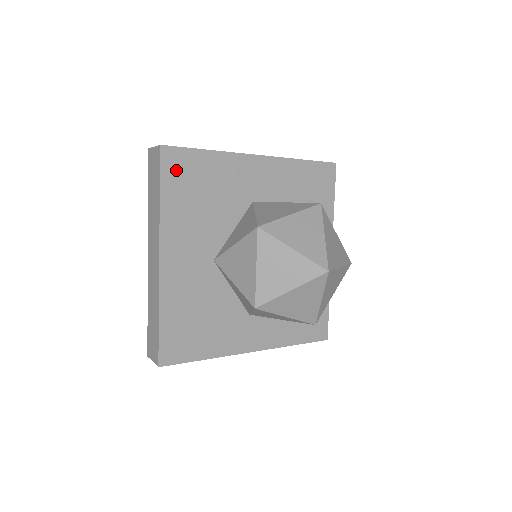
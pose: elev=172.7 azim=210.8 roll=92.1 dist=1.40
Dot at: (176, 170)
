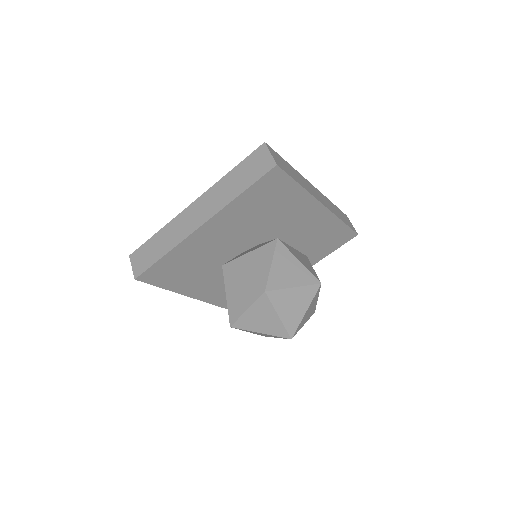
Dot at: (158, 277)
